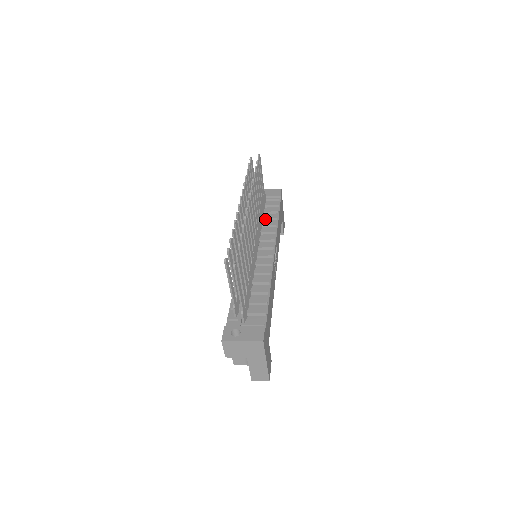
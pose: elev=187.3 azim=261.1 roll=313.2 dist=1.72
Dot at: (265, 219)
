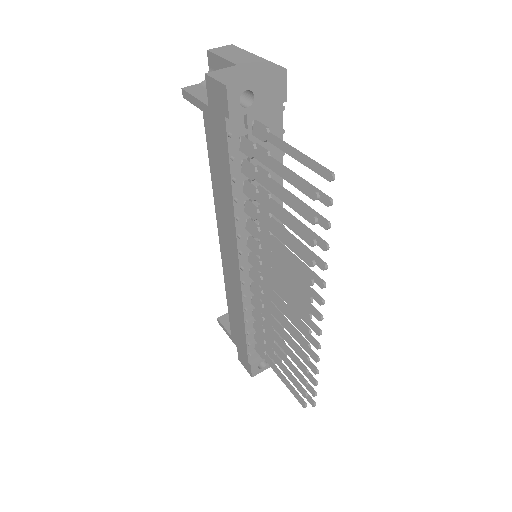
Dot at: occluded
